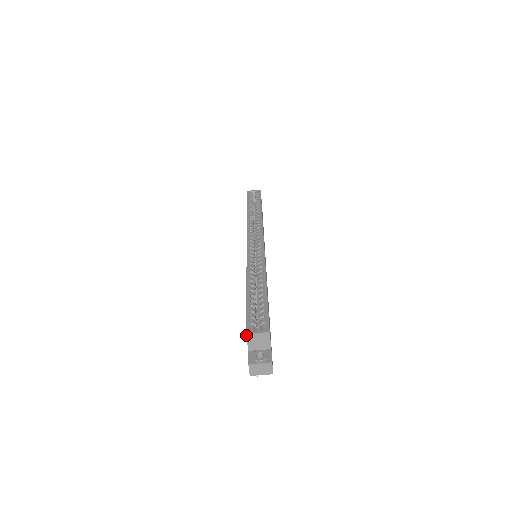
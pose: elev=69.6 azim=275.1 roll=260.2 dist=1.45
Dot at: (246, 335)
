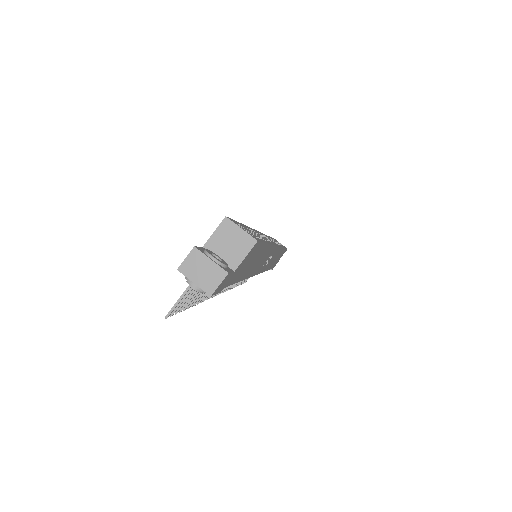
Dot at: (224, 218)
